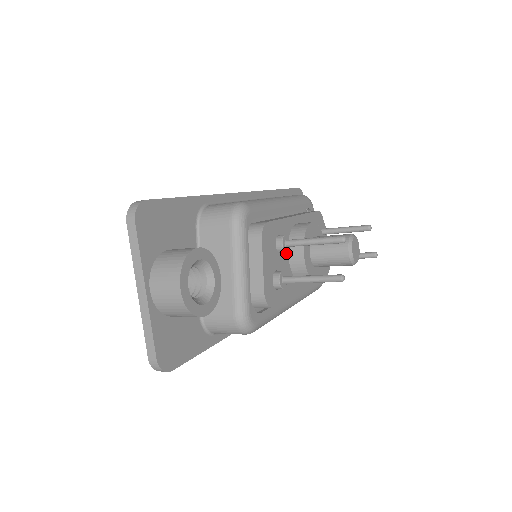
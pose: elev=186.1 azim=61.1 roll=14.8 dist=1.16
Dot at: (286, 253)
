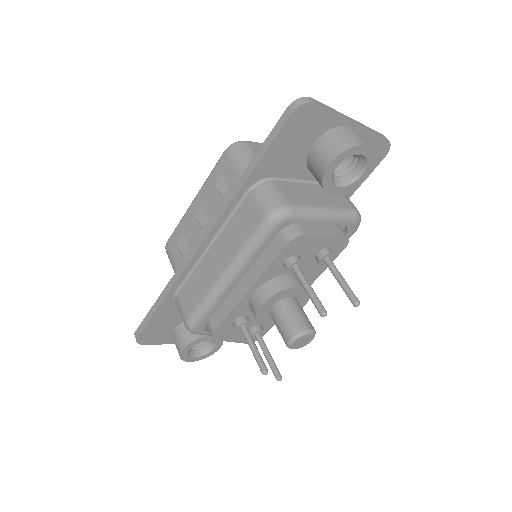
Dot at: occluded
